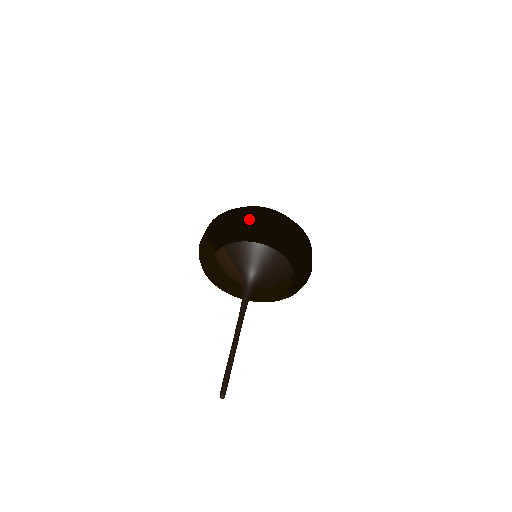
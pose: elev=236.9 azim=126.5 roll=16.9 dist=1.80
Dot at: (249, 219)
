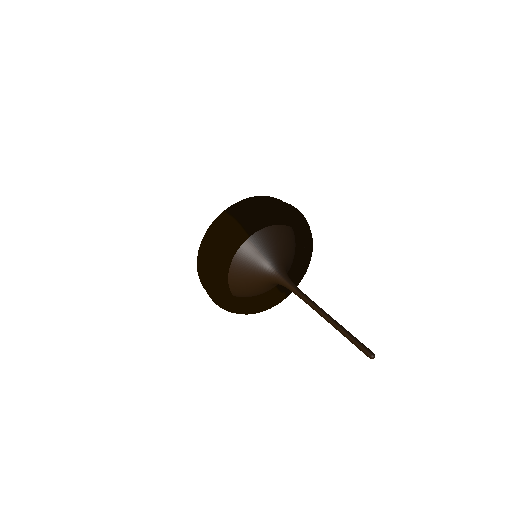
Dot at: (282, 202)
